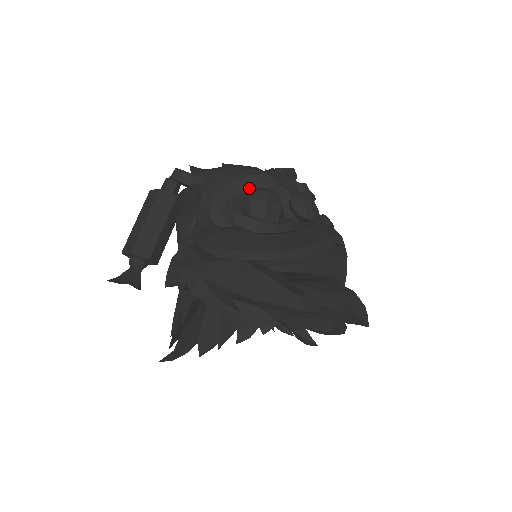
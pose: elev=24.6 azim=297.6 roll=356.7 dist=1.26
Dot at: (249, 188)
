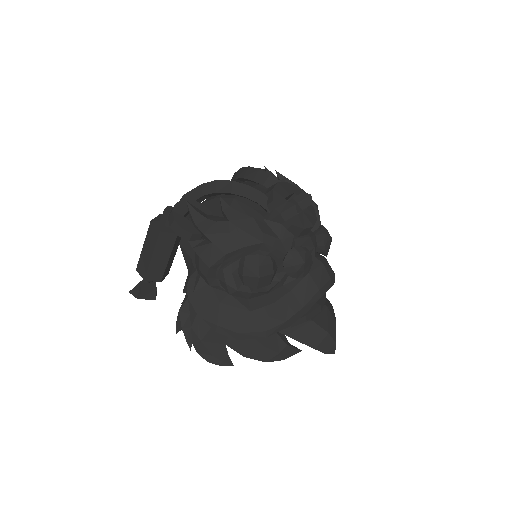
Dot at: (244, 256)
